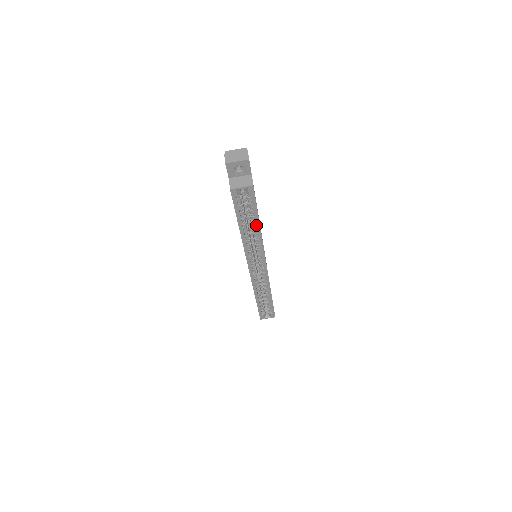
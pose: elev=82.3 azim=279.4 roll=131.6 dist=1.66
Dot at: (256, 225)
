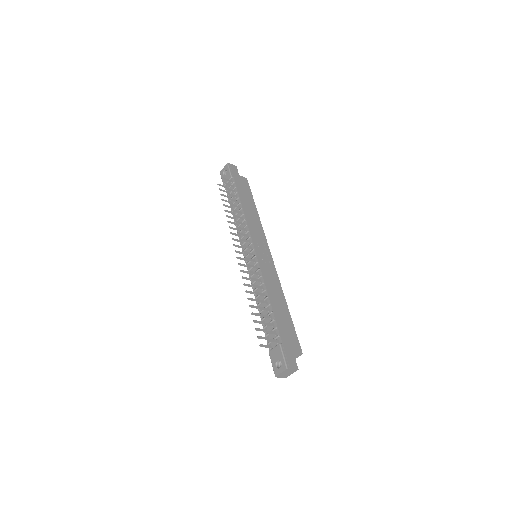
Dot at: (286, 309)
